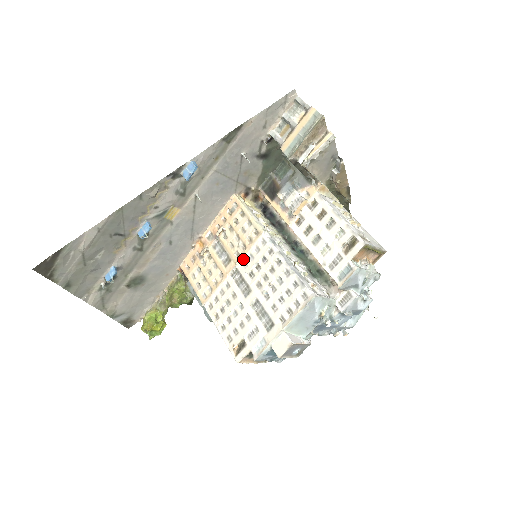
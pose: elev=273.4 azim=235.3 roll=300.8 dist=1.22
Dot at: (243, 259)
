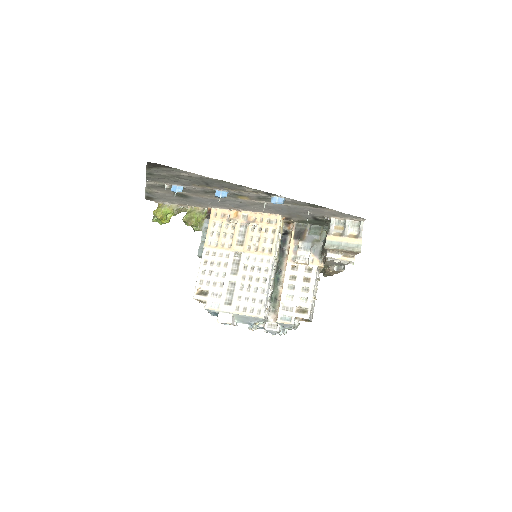
Dot at: (249, 254)
